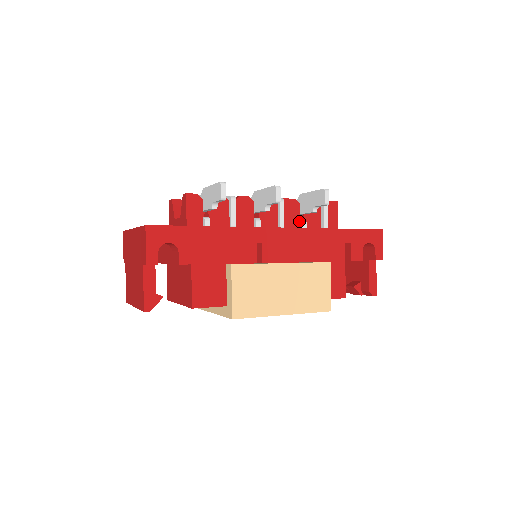
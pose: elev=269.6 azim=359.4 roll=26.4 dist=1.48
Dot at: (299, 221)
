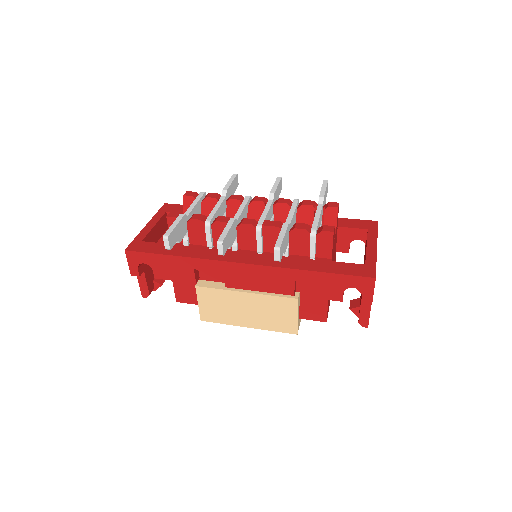
Dot at: occluded
